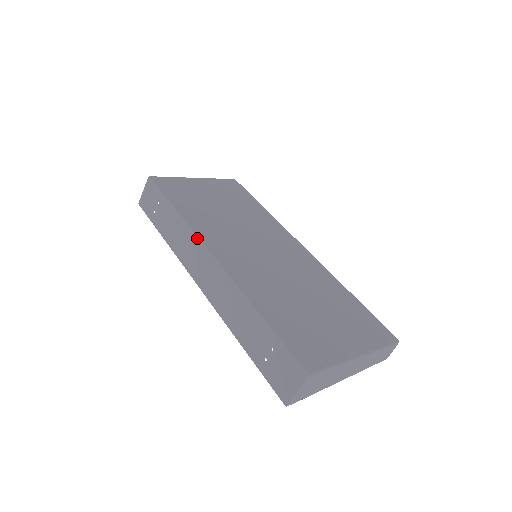
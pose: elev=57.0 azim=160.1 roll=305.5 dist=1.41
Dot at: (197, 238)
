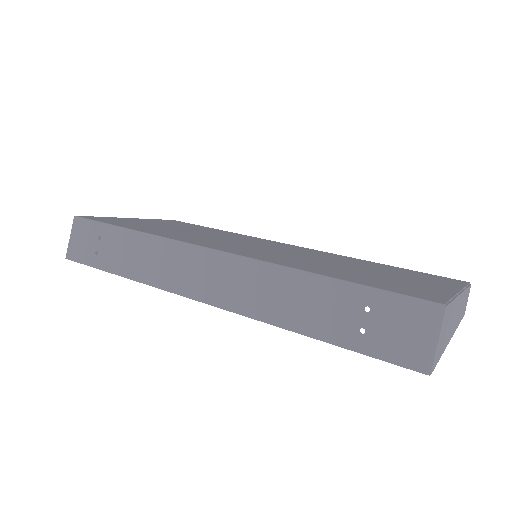
Dot at: (180, 242)
